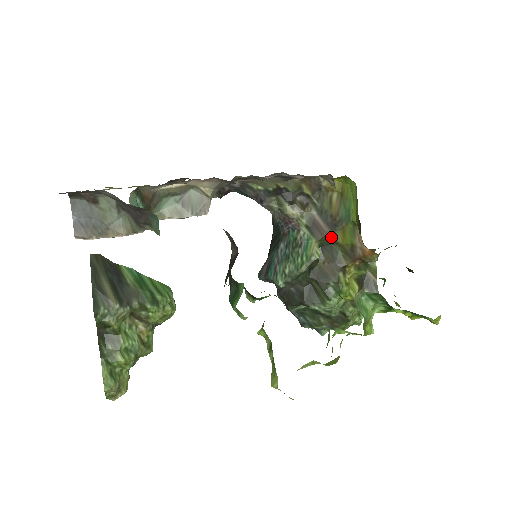
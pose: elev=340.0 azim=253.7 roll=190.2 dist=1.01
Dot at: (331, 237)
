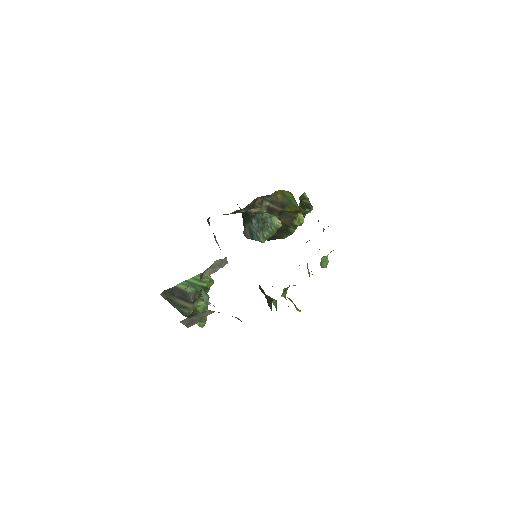
Dot at: (283, 211)
